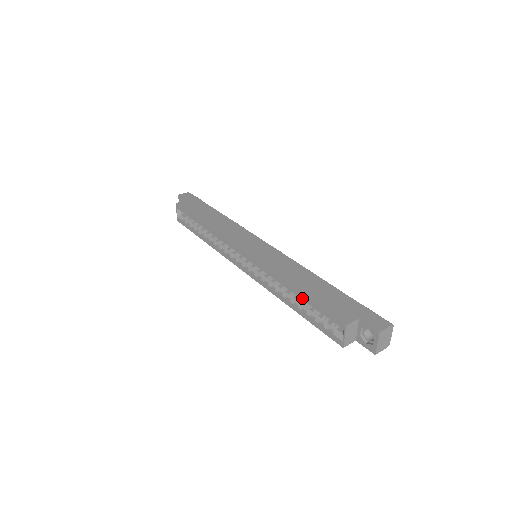
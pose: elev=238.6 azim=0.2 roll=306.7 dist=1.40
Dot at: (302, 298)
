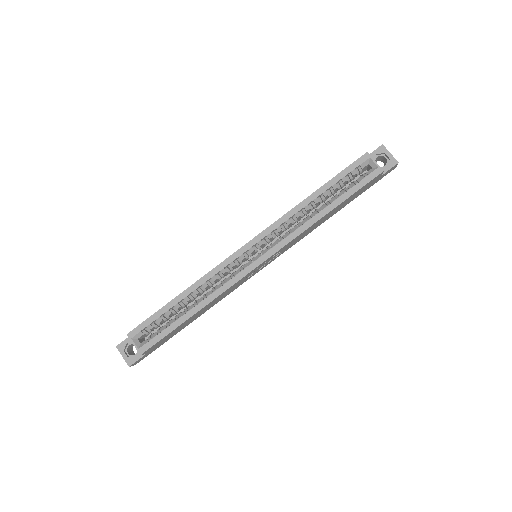
Dot at: (326, 189)
